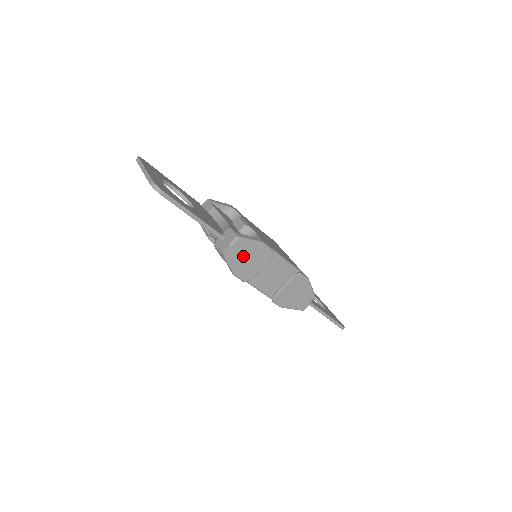
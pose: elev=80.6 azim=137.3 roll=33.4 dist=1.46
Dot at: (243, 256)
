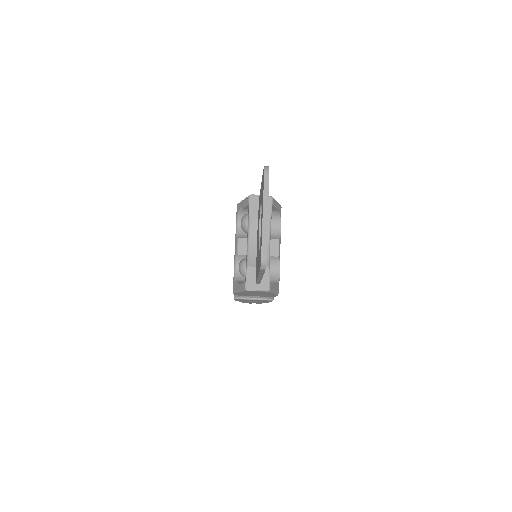
Dot at: (256, 293)
